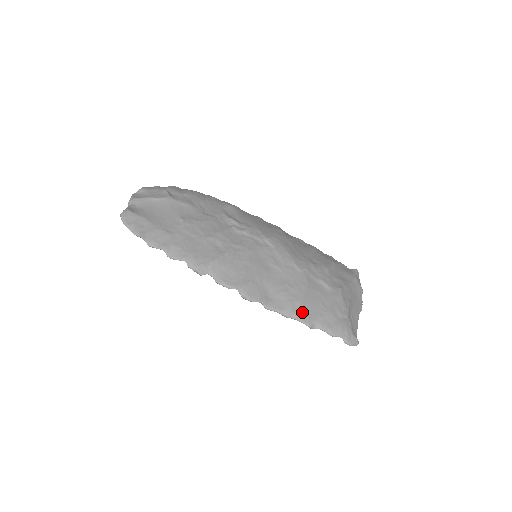
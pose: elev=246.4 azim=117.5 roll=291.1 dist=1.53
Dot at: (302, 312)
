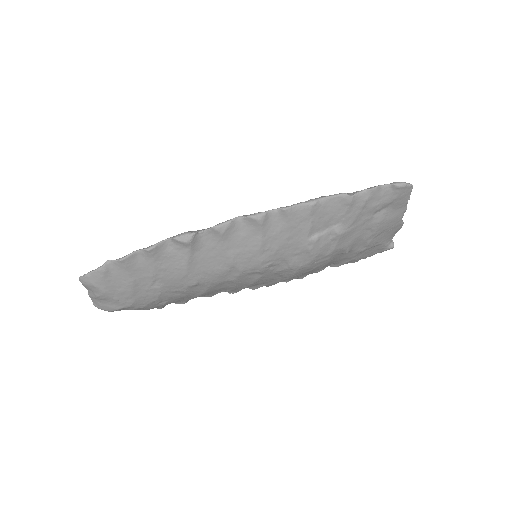
Dot at: occluded
